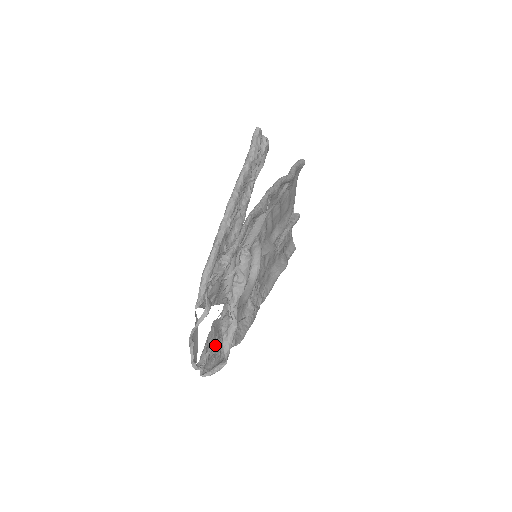
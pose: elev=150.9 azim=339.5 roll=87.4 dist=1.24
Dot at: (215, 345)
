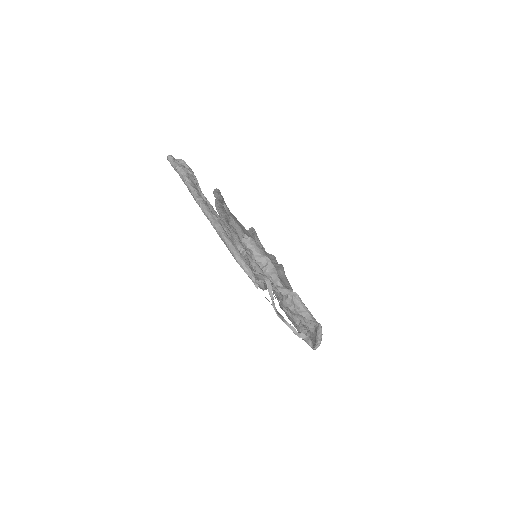
Dot at: occluded
